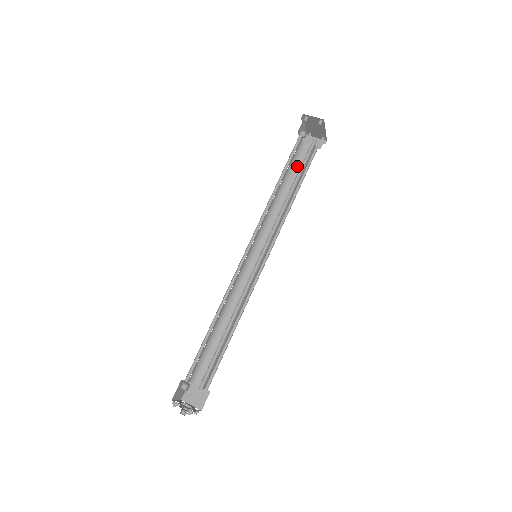
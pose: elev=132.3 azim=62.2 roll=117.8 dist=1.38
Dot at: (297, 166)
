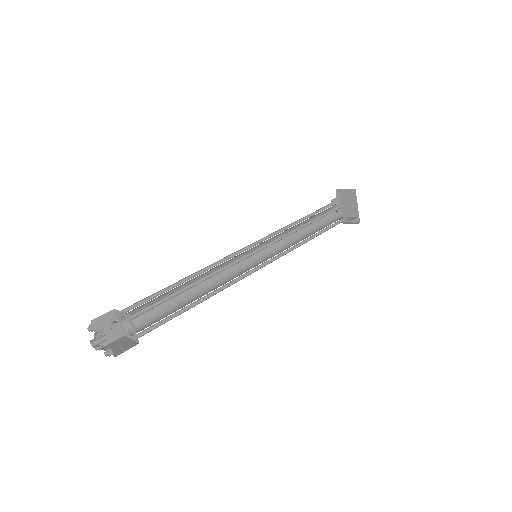
Dot at: (325, 225)
